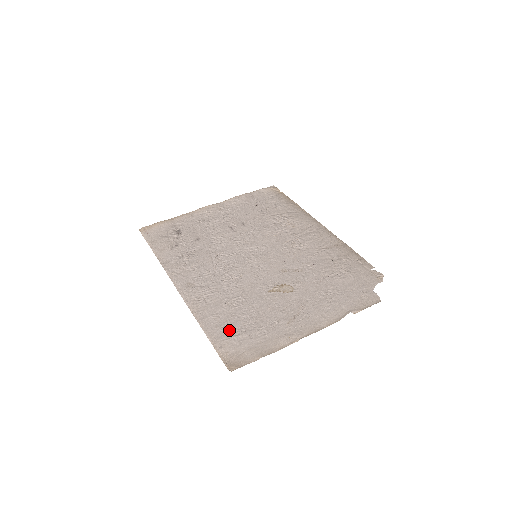
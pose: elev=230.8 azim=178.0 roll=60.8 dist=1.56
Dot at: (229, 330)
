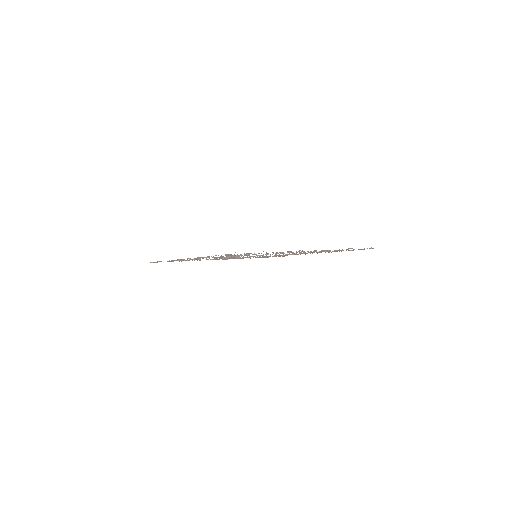
Dot at: occluded
